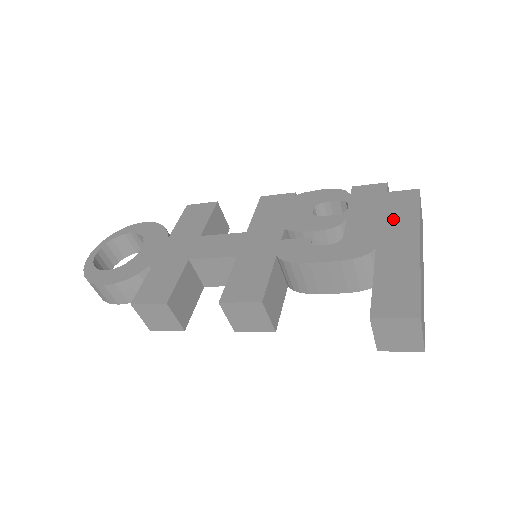
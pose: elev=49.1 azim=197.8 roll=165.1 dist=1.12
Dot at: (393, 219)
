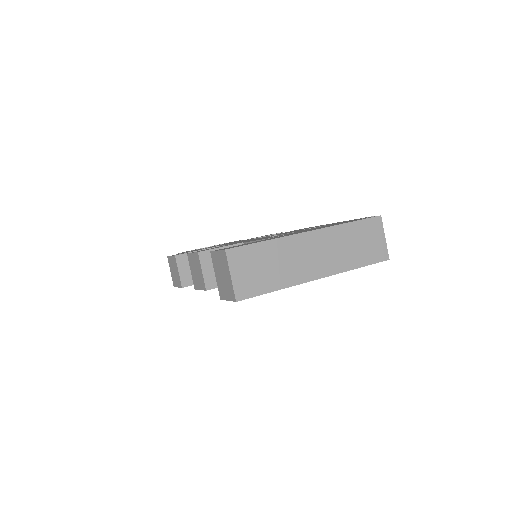
Dot at: occluded
